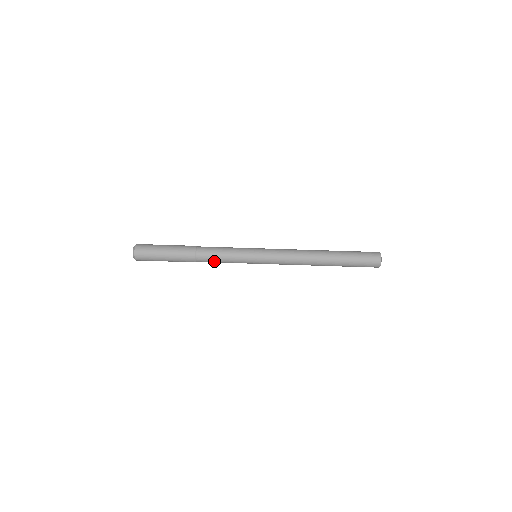
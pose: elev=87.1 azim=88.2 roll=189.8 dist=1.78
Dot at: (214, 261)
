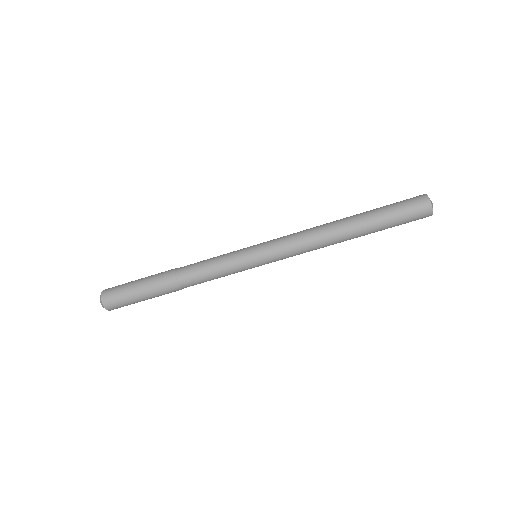
Dot at: (206, 281)
